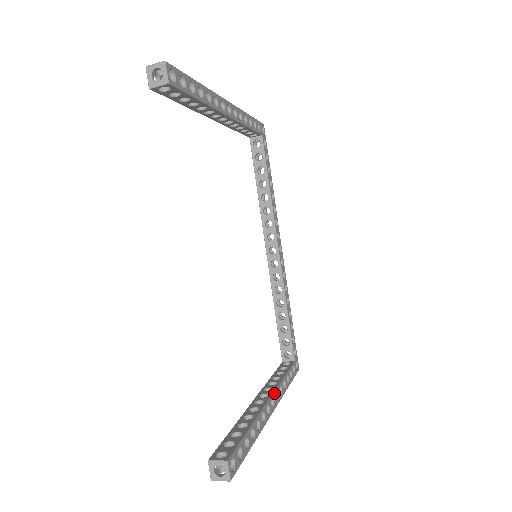
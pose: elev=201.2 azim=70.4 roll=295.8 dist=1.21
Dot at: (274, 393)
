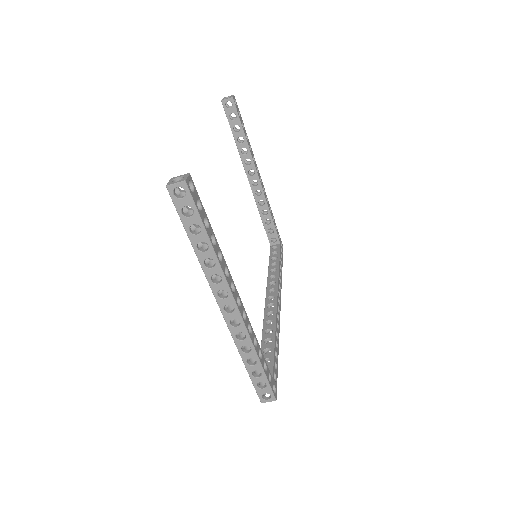
Dot at: (242, 305)
